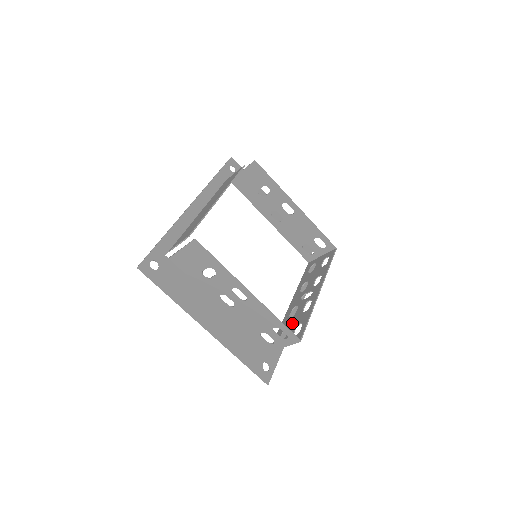
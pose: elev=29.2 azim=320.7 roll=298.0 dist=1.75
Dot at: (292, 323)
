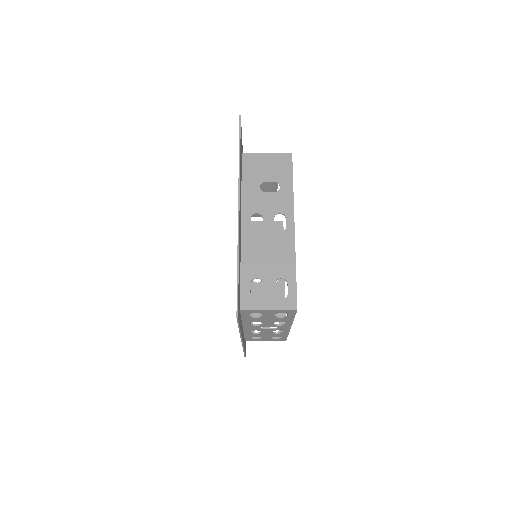
Dot at: occluded
